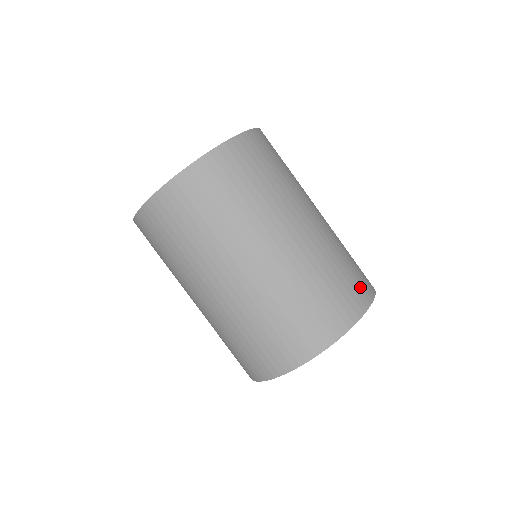
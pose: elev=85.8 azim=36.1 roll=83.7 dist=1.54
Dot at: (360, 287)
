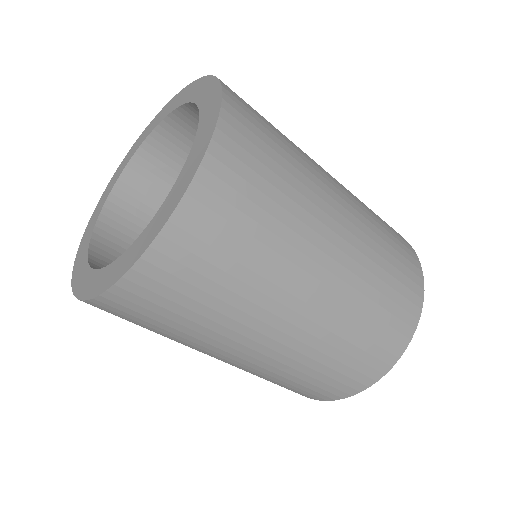
Dot at: (402, 316)
